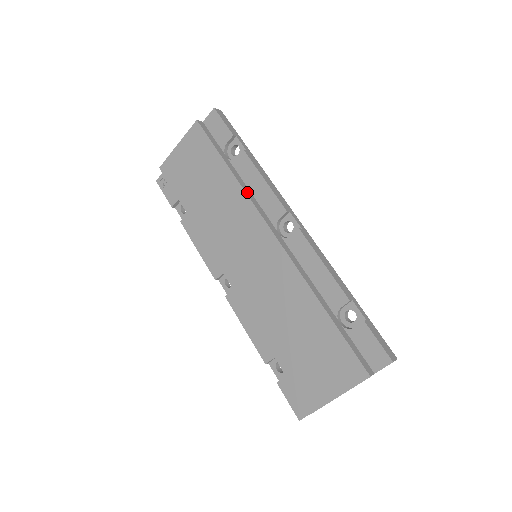
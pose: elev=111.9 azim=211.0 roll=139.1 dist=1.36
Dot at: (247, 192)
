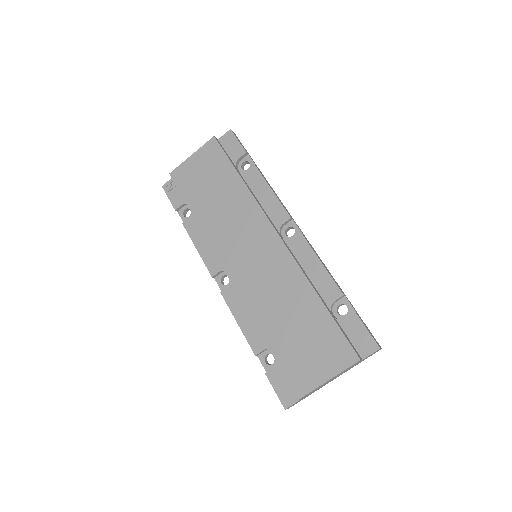
Dot at: (256, 199)
